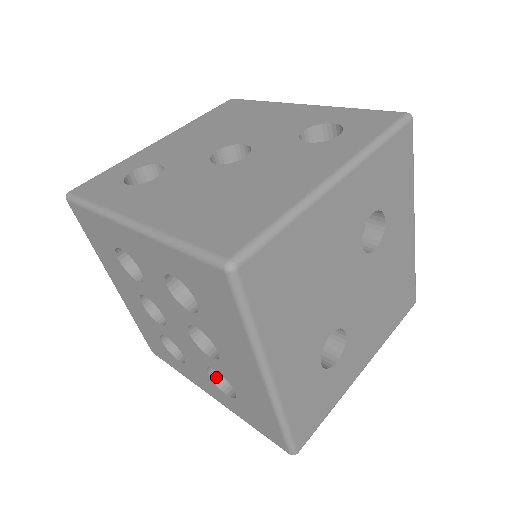
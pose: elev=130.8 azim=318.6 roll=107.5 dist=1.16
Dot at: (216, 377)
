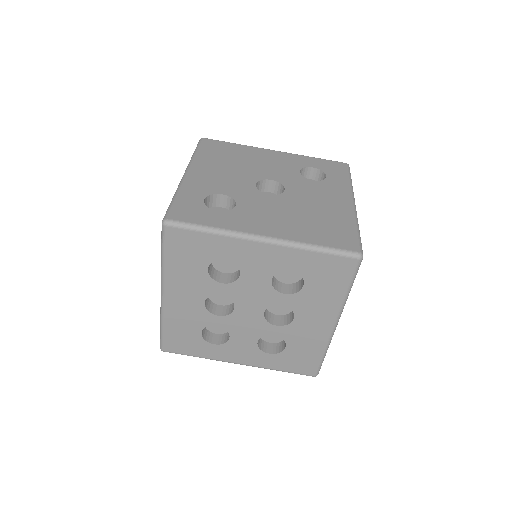
Dot at: (259, 344)
